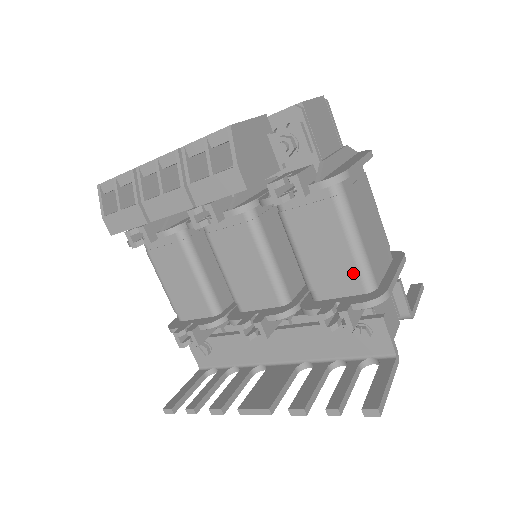
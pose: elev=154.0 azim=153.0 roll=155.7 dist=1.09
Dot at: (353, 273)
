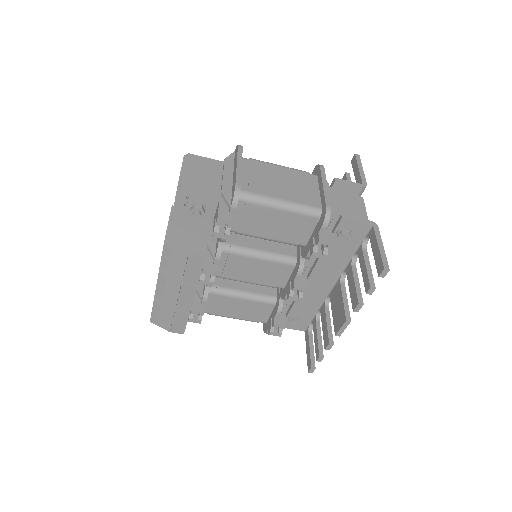
Dot at: (301, 218)
